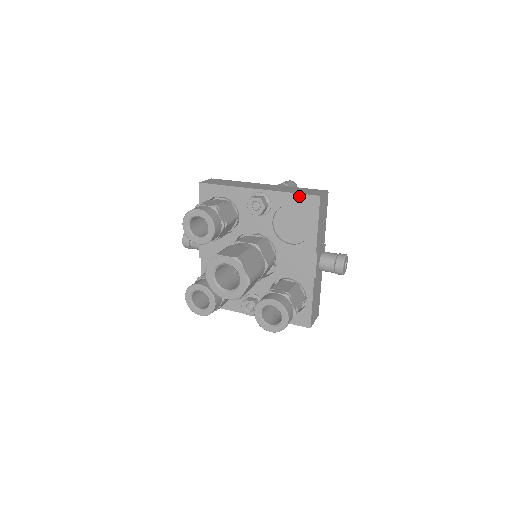
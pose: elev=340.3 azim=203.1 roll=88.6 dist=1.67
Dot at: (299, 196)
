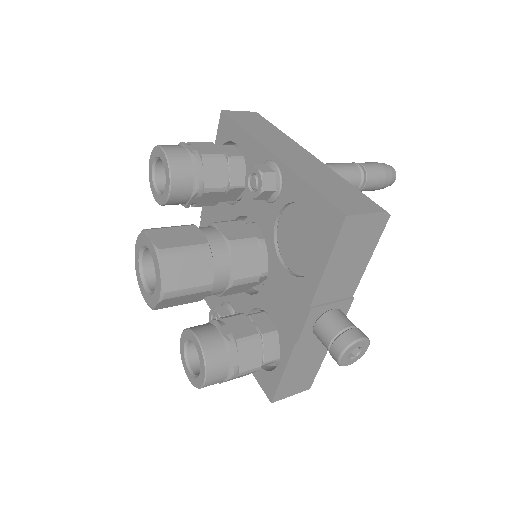
Dot at: (318, 198)
